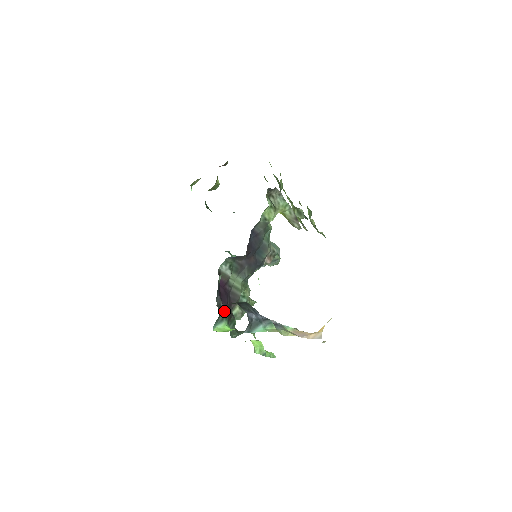
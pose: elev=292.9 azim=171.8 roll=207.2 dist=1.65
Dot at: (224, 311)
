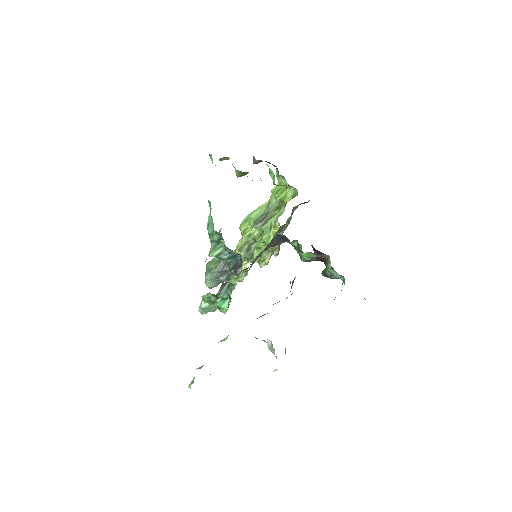
Dot at: occluded
